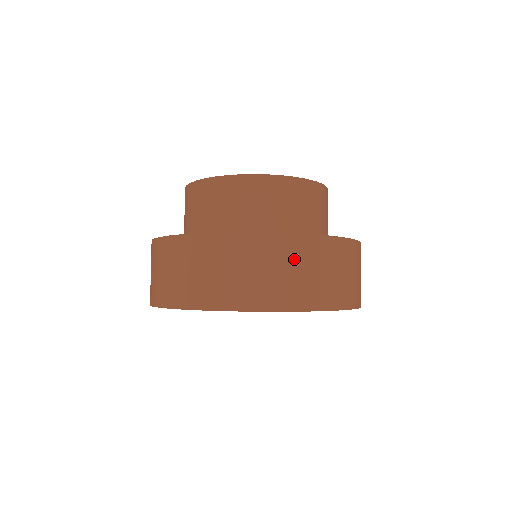
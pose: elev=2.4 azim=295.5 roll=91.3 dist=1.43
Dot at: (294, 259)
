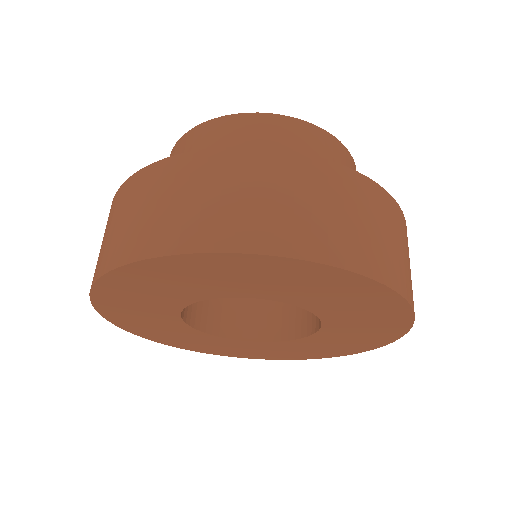
Dot at: (252, 180)
